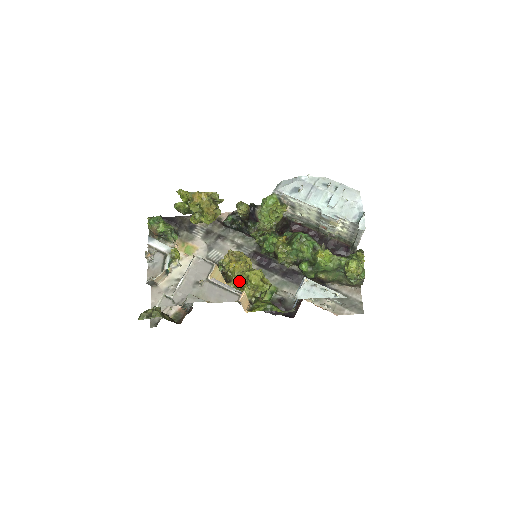
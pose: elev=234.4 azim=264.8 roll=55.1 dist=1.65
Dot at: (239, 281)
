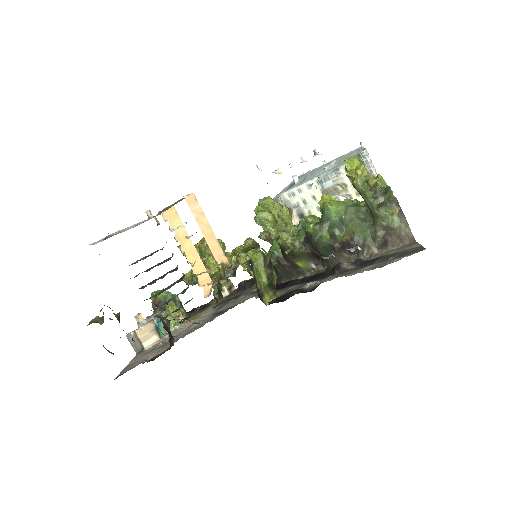
Dot at: occluded
